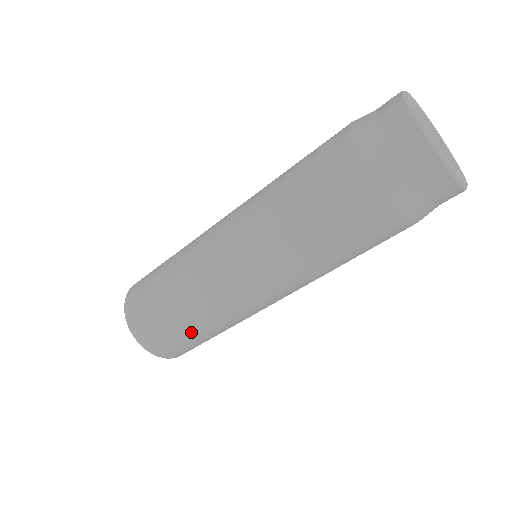
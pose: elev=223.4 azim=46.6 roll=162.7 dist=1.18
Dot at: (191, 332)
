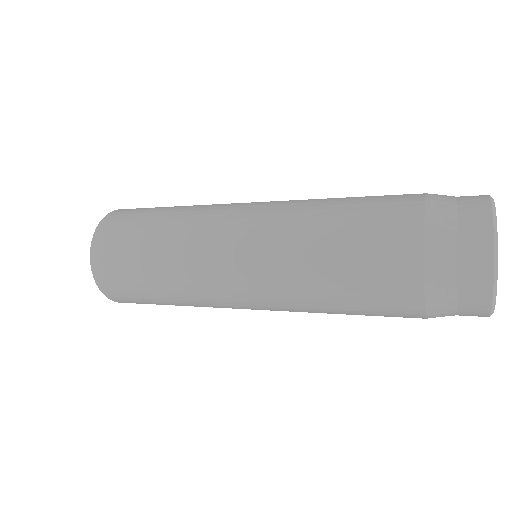
Dot at: occluded
